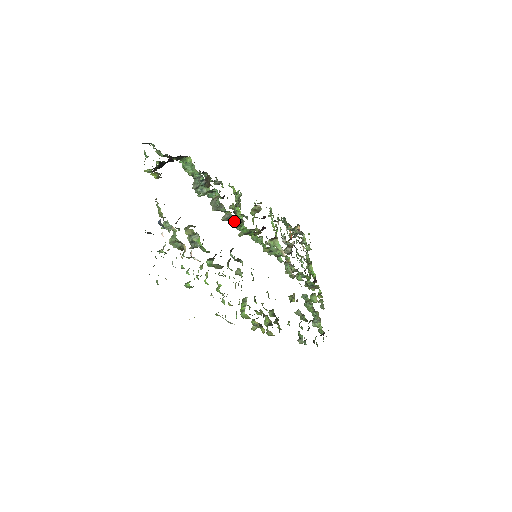
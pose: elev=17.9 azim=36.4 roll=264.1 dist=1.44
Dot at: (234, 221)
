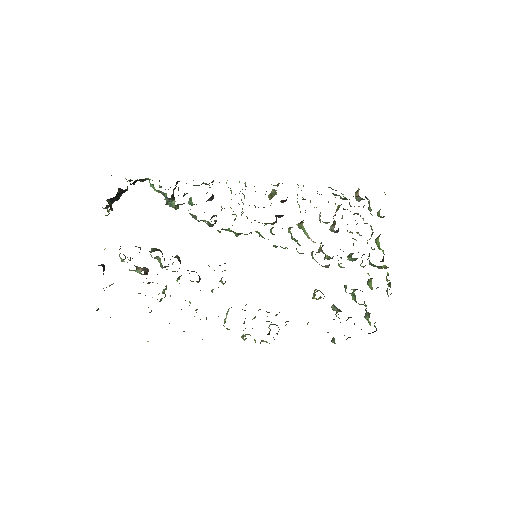
Dot at: occluded
